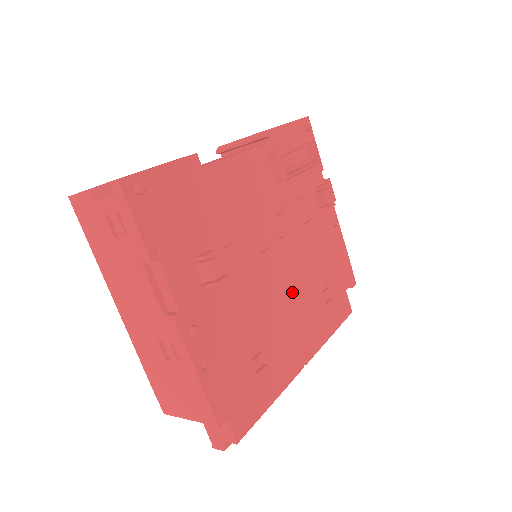
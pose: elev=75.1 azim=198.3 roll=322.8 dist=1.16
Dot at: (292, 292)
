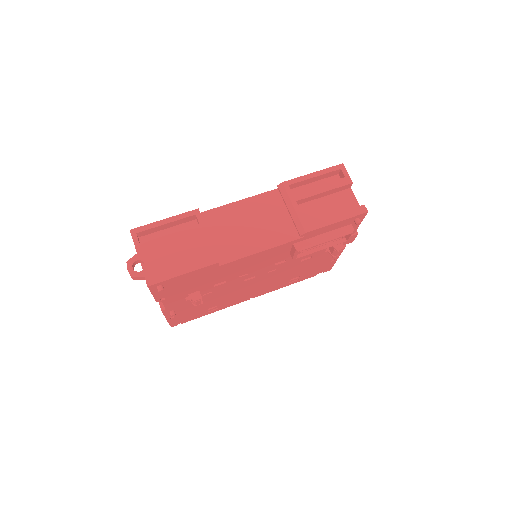
Dot at: (261, 286)
